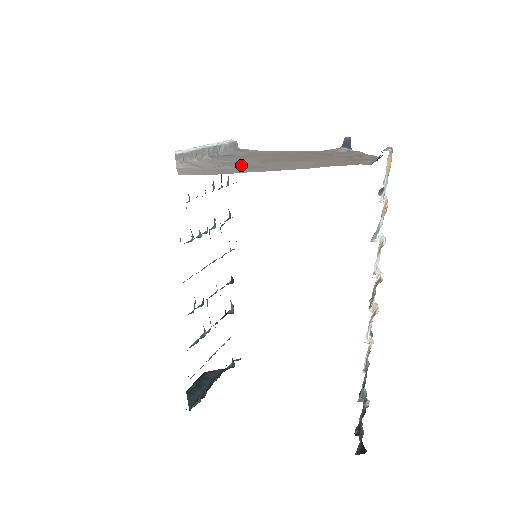
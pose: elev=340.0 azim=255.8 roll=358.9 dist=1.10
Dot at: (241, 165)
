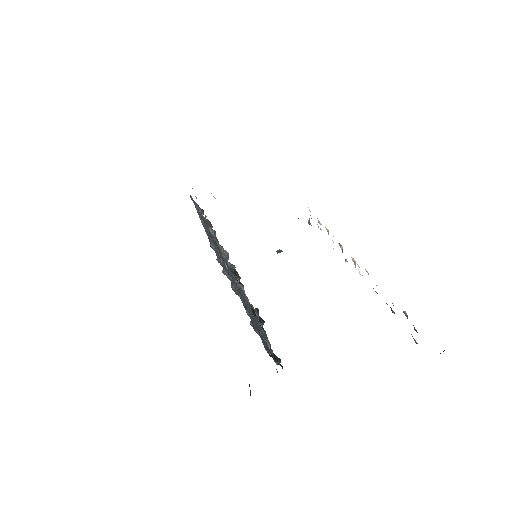
Dot at: occluded
